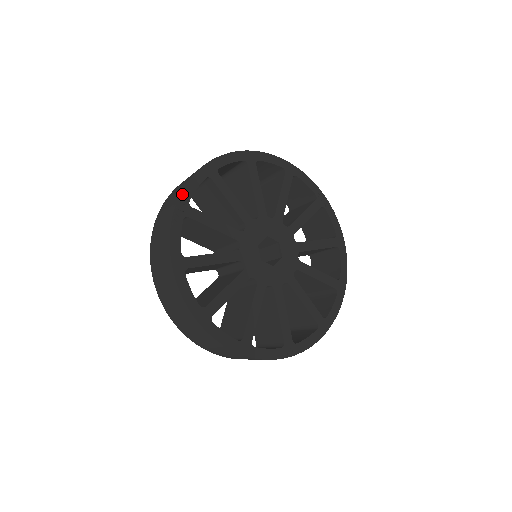
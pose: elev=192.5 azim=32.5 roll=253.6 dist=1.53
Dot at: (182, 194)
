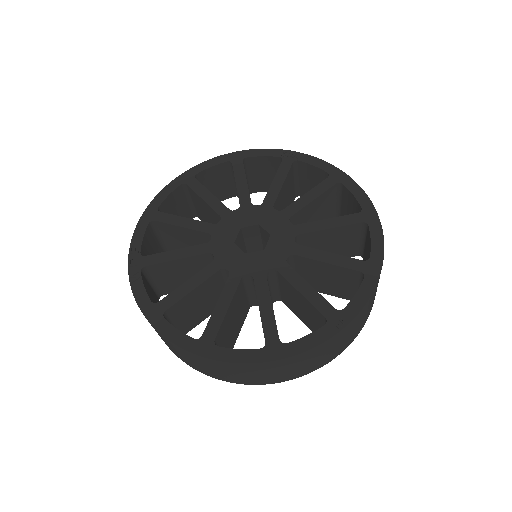
Dot at: (129, 252)
